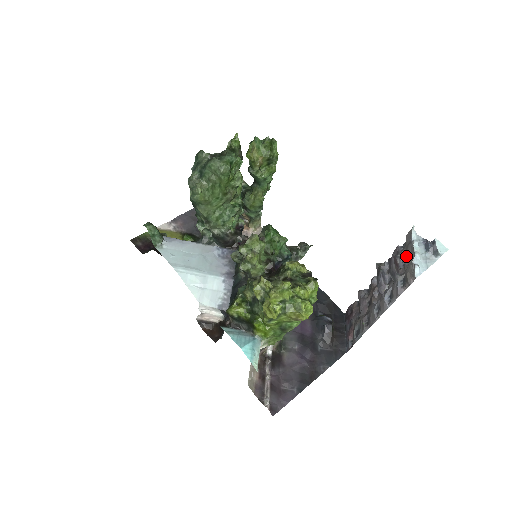
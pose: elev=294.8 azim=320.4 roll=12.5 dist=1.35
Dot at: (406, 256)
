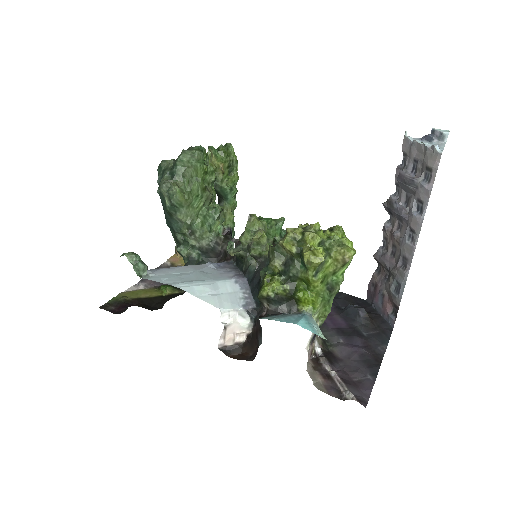
Dot at: (413, 163)
